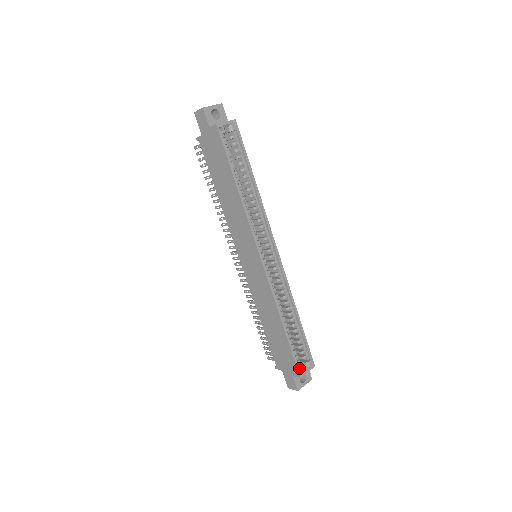
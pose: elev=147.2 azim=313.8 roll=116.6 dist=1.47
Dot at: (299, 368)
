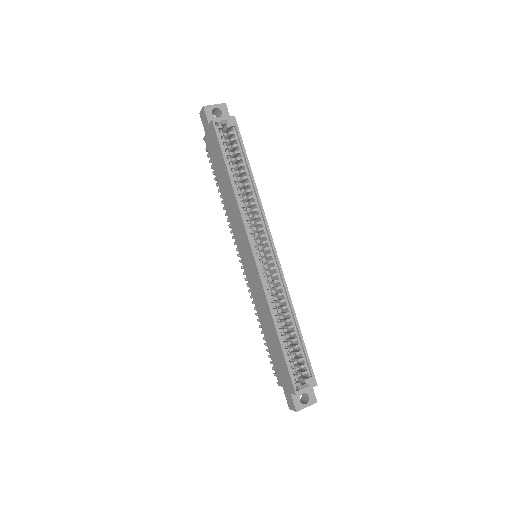
Dot at: (295, 383)
